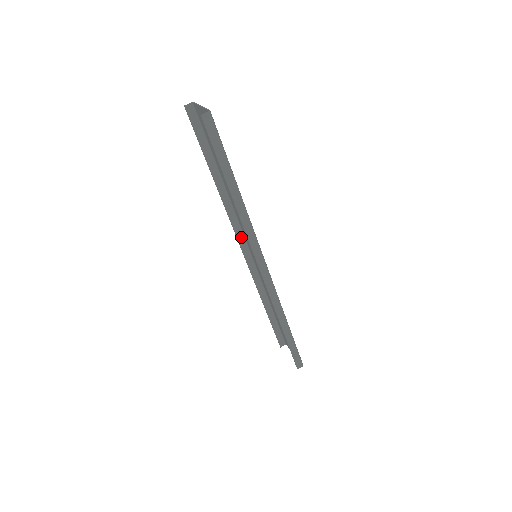
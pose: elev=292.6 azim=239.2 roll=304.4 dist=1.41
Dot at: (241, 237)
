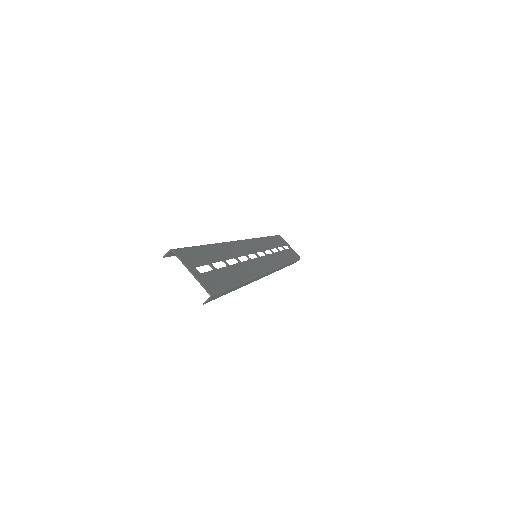
Dot at: occluded
